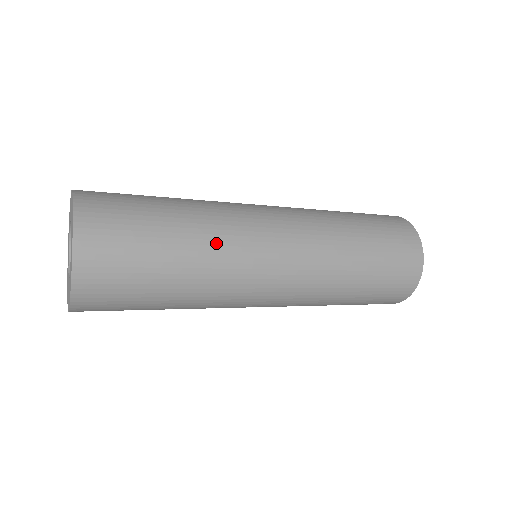
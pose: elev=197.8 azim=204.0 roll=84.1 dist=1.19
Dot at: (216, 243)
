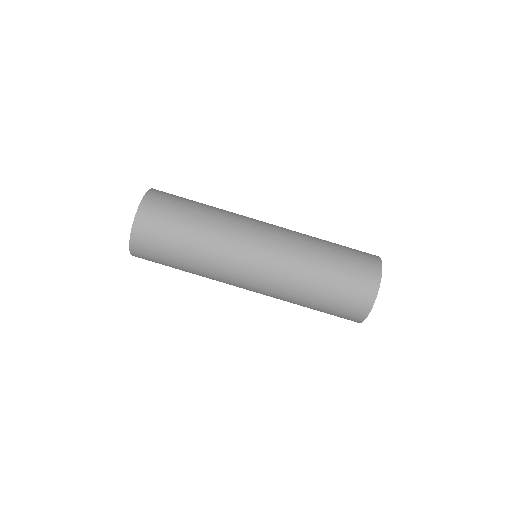
Dot at: (225, 212)
